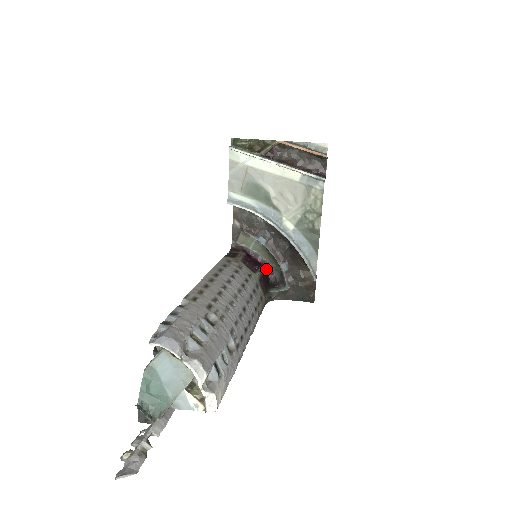
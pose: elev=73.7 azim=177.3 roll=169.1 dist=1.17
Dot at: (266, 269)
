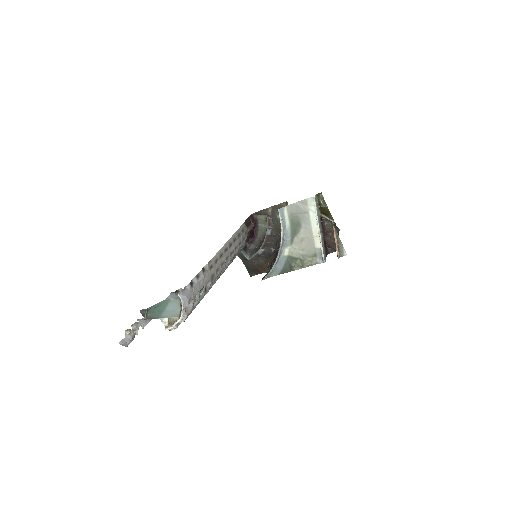
Dot at: (253, 238)
